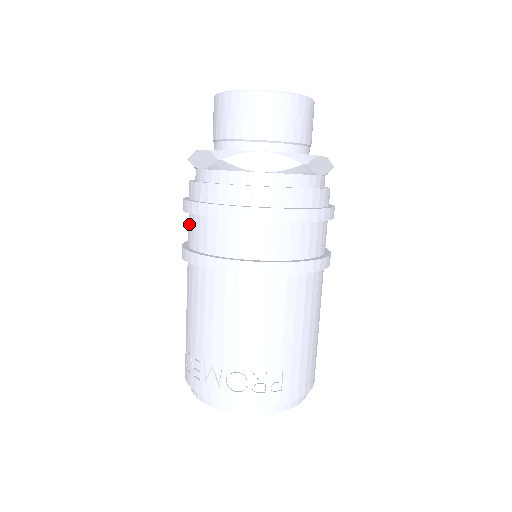
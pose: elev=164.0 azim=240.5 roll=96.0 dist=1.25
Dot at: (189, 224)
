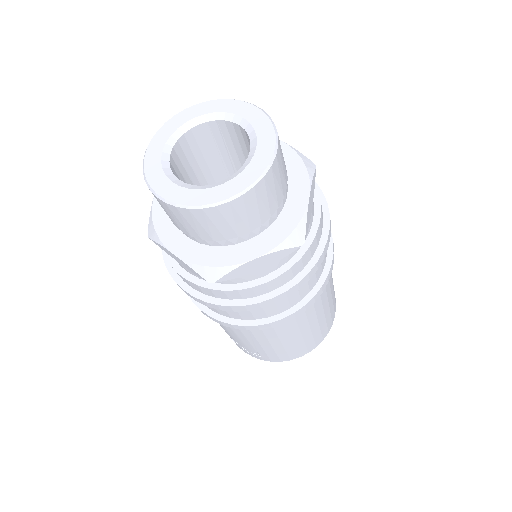
Dot at: occluded
